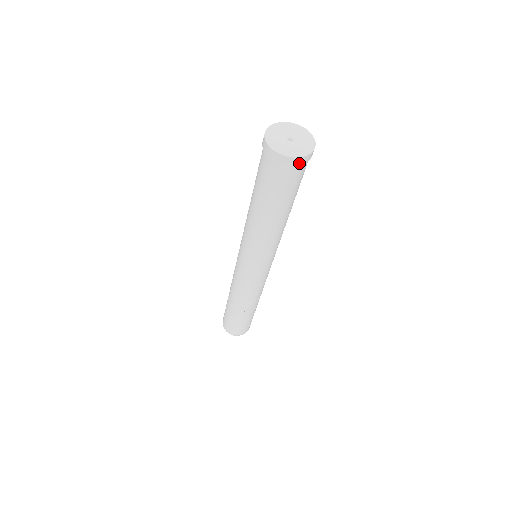
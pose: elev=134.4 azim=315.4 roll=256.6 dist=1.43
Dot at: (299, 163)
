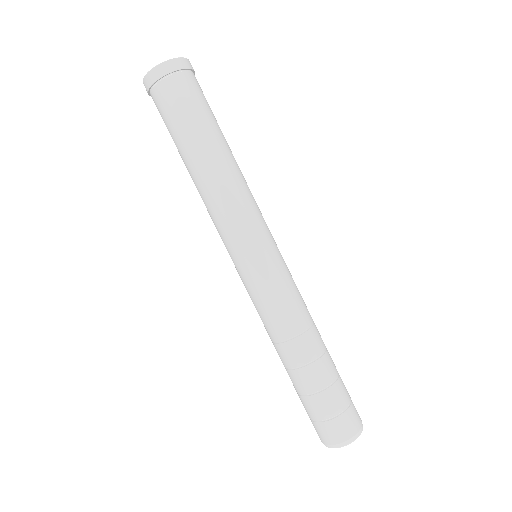
Dot at: (173, 68)
